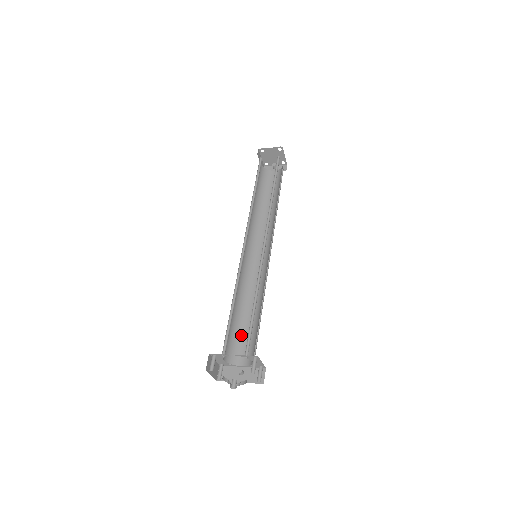
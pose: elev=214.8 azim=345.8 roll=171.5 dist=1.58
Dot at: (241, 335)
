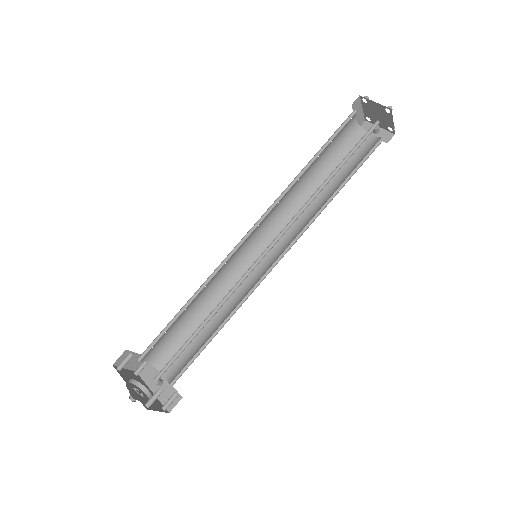
Dot at: (186, 340)
